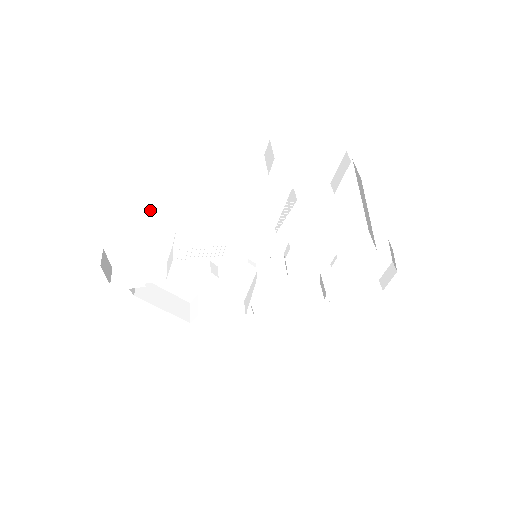
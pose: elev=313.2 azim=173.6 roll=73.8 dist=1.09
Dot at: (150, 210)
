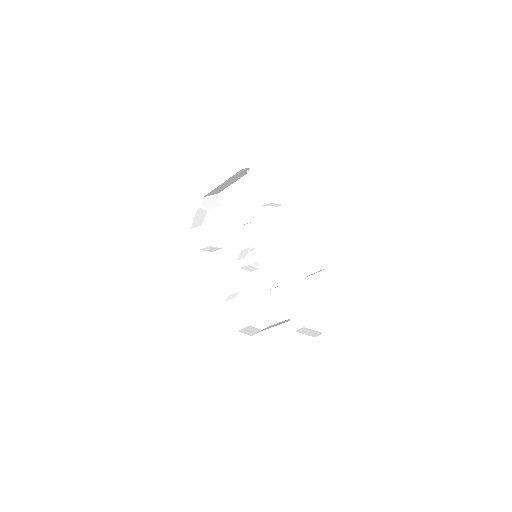
Dot at: (218, 204)
